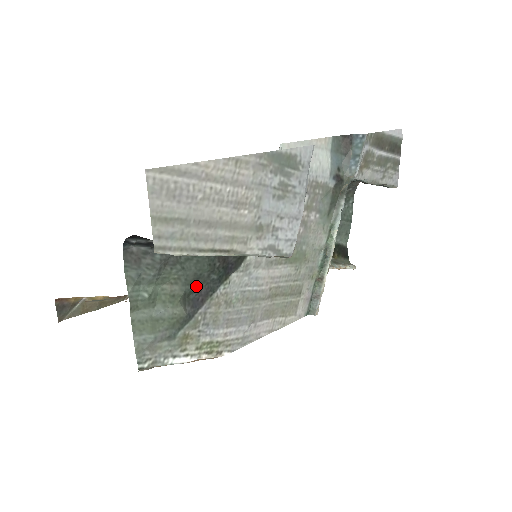
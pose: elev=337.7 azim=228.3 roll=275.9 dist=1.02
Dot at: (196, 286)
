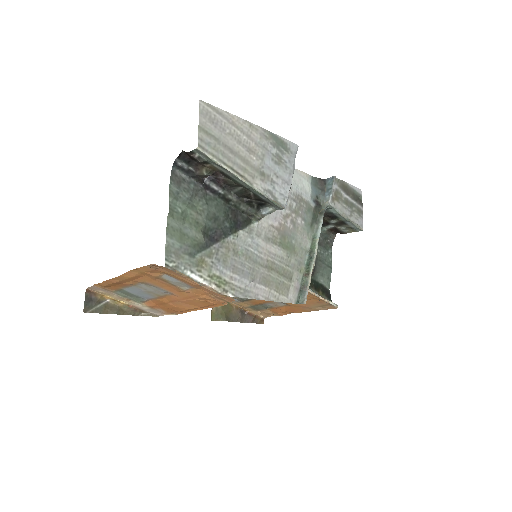
Dot at: (214, 226)
